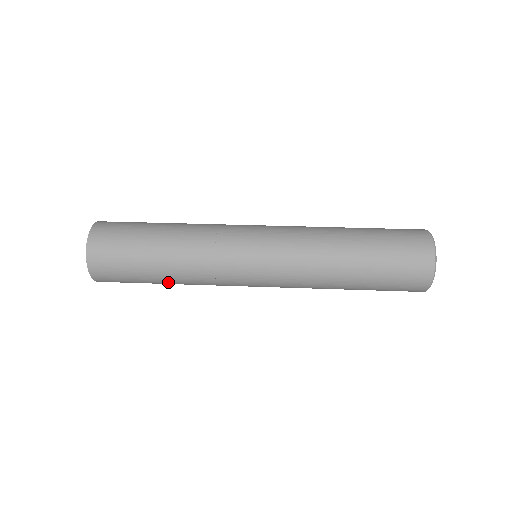
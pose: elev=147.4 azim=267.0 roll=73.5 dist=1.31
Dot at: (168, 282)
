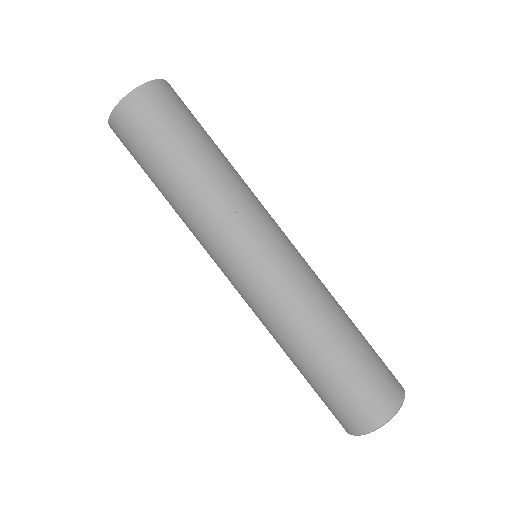
Dot at: (165, 197)
